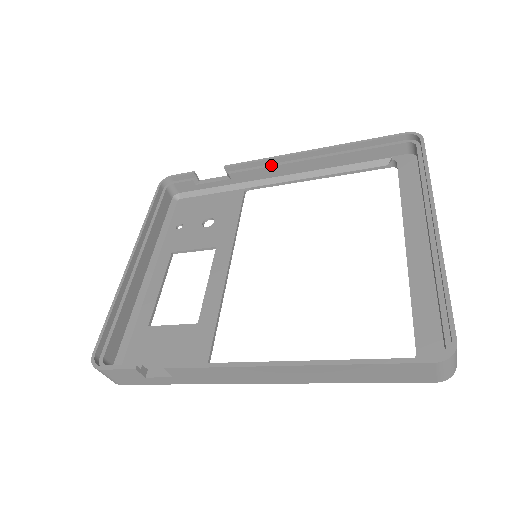
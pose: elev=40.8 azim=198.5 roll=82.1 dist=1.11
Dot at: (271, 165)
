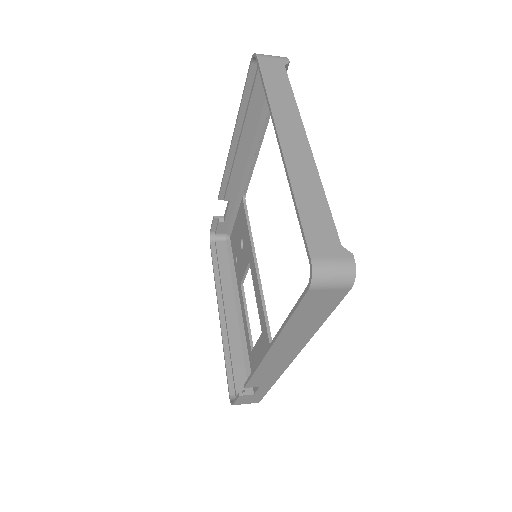
Dot at: (231, 172)
